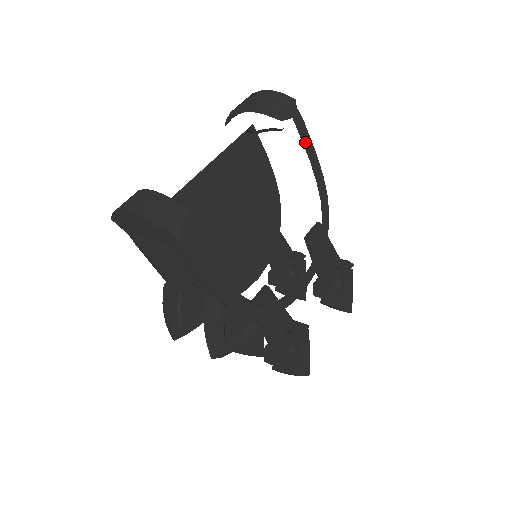
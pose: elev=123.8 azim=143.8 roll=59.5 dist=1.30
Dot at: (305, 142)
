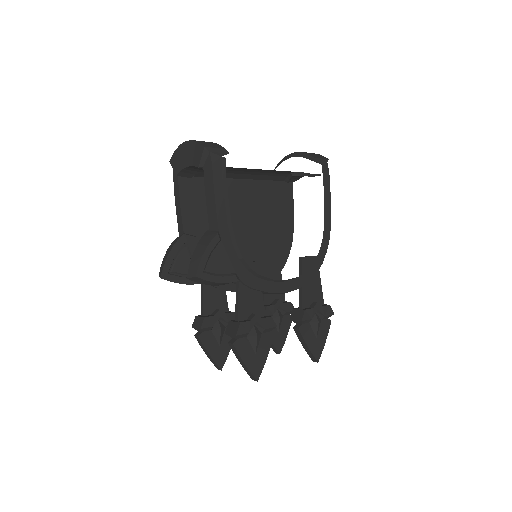
Dot at: (325, 187)
